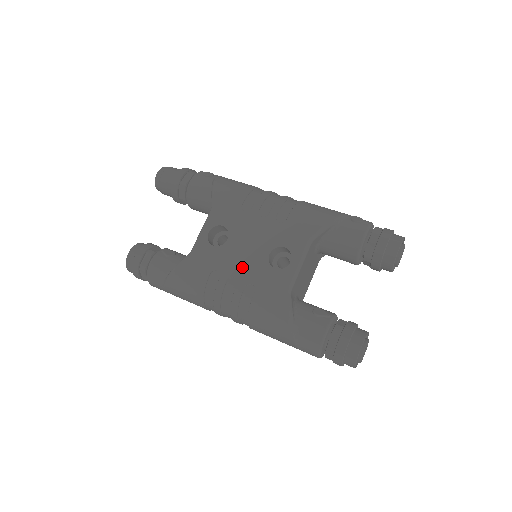
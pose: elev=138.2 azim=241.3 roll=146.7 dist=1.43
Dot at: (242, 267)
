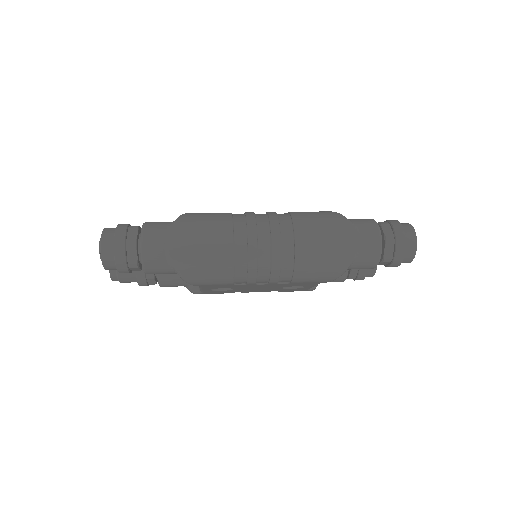
Dot at: occluded
